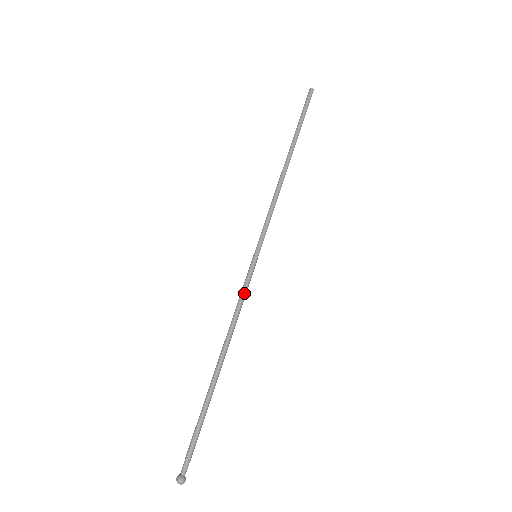
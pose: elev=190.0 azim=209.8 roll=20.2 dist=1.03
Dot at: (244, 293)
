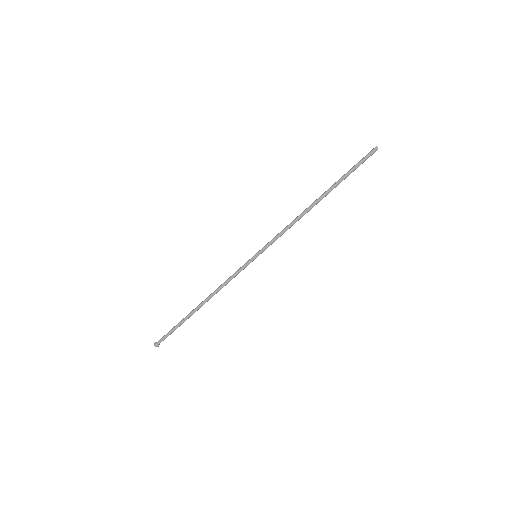
Dot at: (235, 274)
